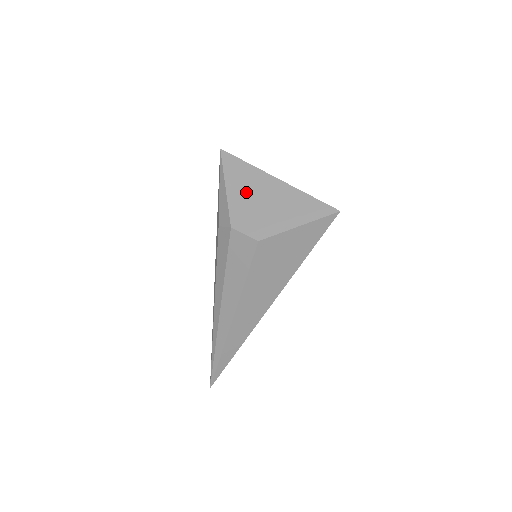
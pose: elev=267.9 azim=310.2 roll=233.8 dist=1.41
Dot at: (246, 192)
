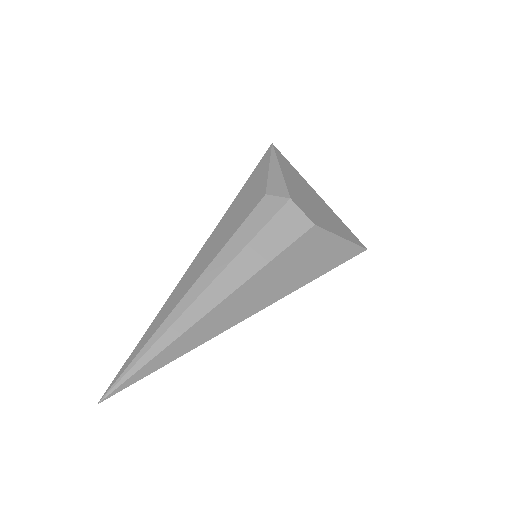
Dot at: (298, 185)
